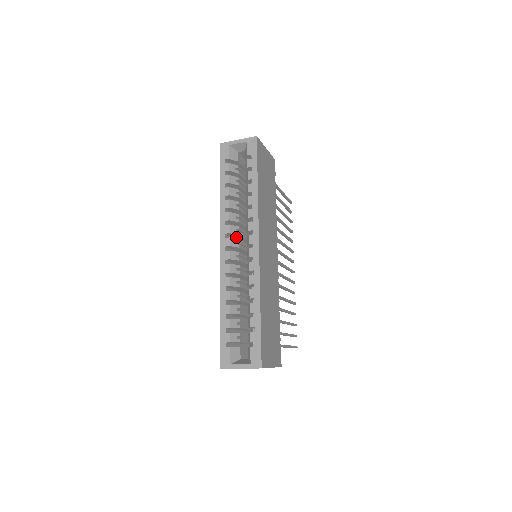
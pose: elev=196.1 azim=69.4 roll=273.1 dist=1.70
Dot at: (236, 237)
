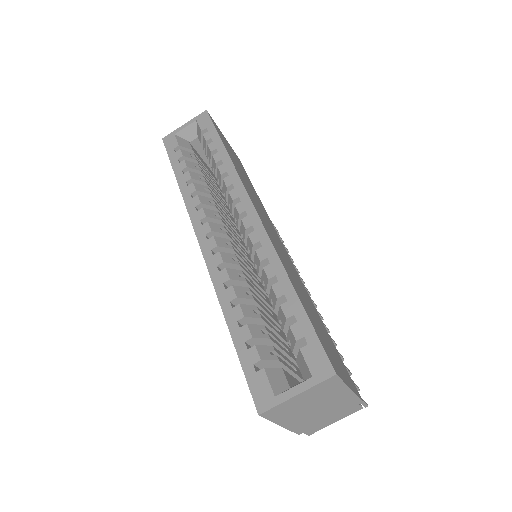
Dot at: occluded
